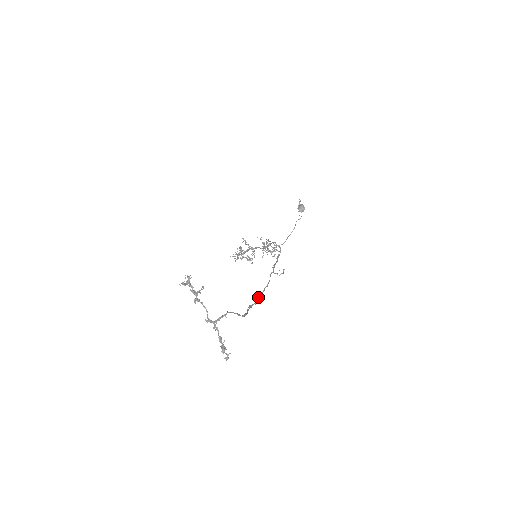
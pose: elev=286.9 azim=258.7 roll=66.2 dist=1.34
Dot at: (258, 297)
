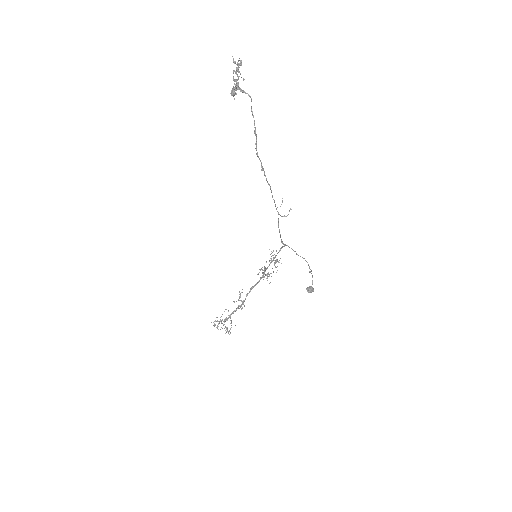
Dot at: (264, 173)
